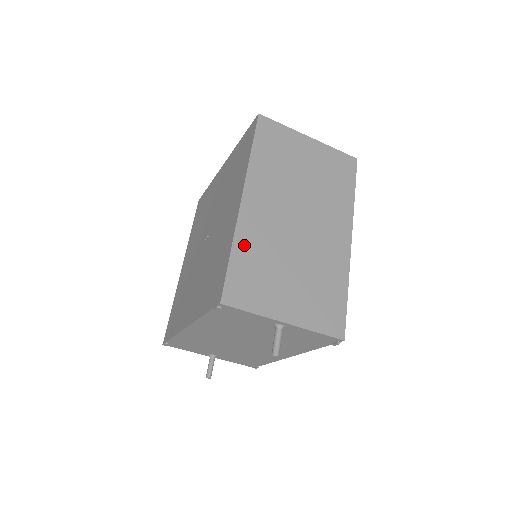
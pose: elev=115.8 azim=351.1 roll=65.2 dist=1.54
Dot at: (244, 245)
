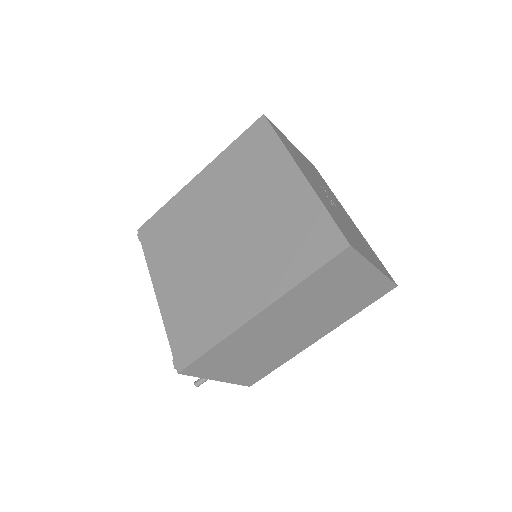
Dot at: (228, 343)
